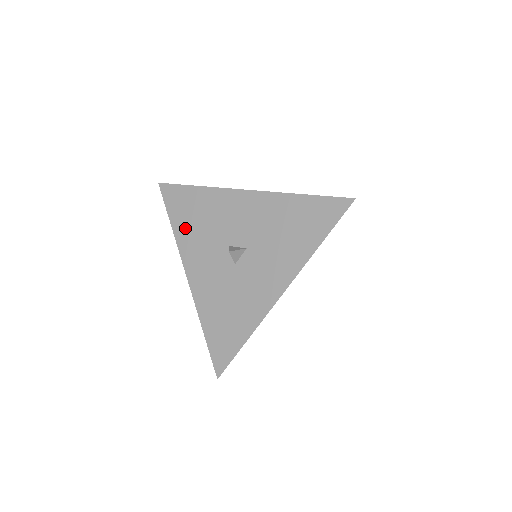
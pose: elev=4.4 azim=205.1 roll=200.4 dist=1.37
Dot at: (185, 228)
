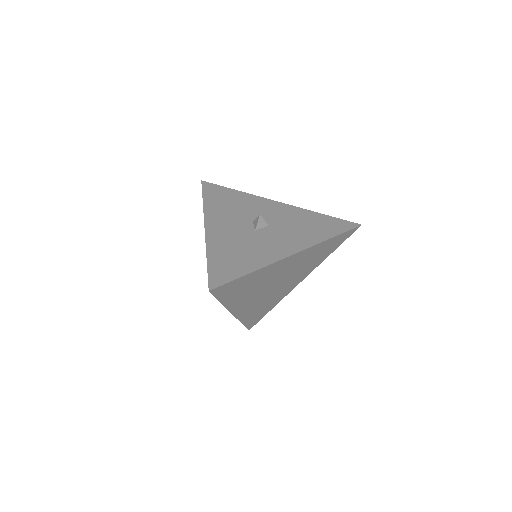
Dot at: (216, 204)
